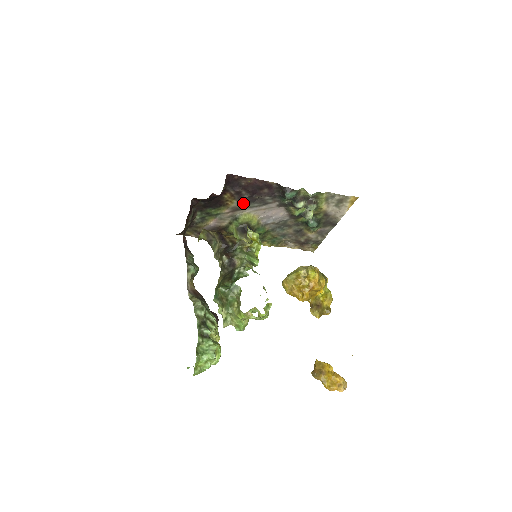
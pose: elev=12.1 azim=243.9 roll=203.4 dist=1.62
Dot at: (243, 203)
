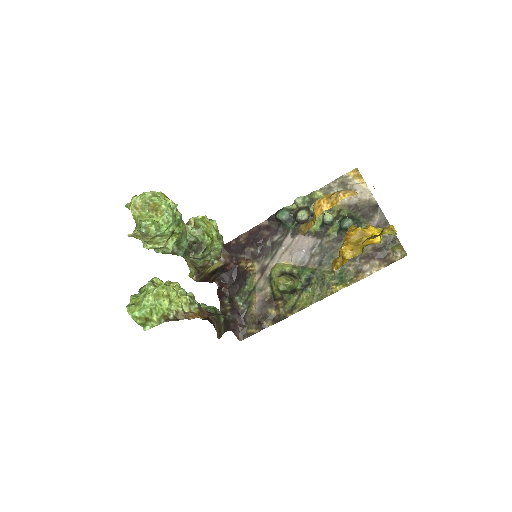
Dot at: (263, 260)
